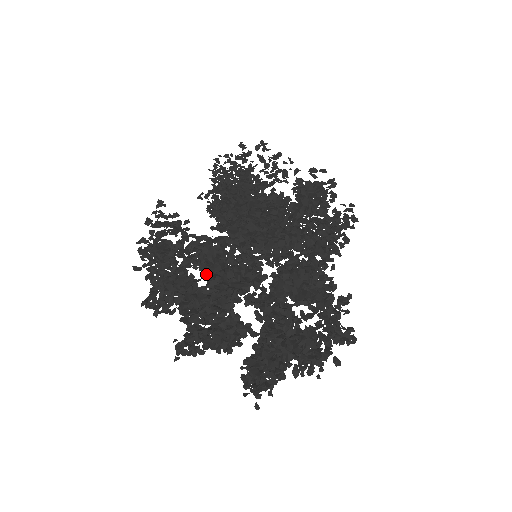
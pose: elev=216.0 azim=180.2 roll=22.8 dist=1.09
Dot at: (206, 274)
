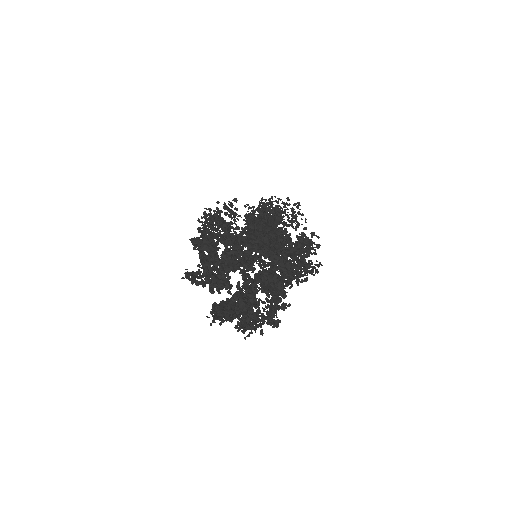
Dot at: (227, 247)
